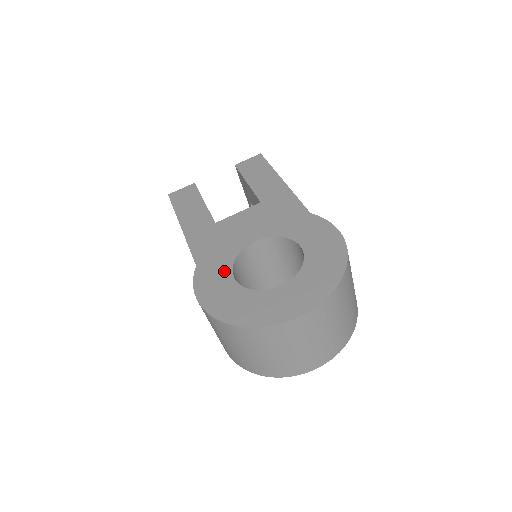
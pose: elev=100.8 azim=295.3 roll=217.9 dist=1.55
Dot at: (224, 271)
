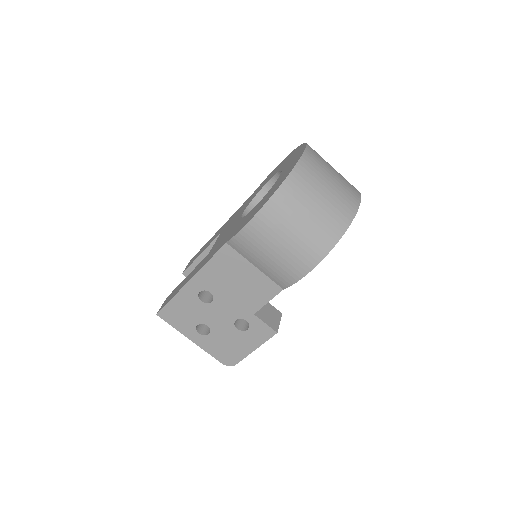
Dot at: (245, 218)
